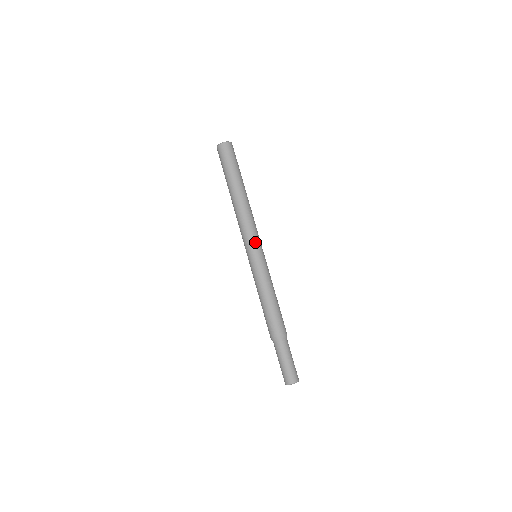
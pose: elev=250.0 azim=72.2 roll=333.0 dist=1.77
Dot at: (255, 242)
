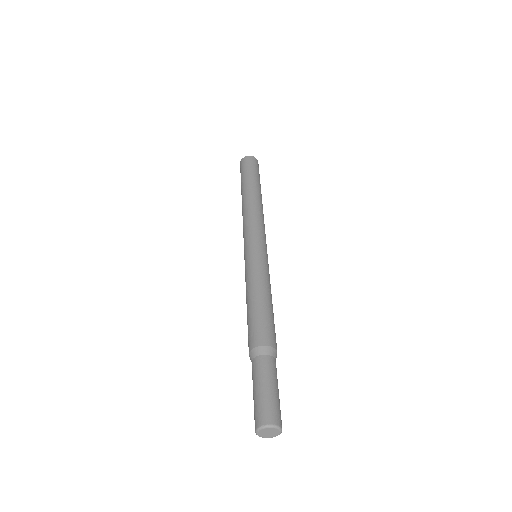
Dot at: (252, 236)
